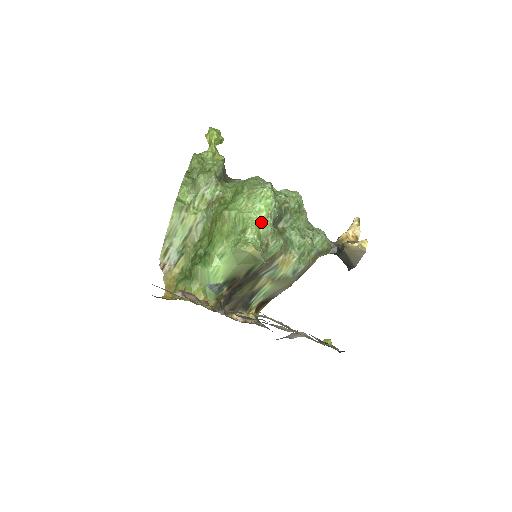
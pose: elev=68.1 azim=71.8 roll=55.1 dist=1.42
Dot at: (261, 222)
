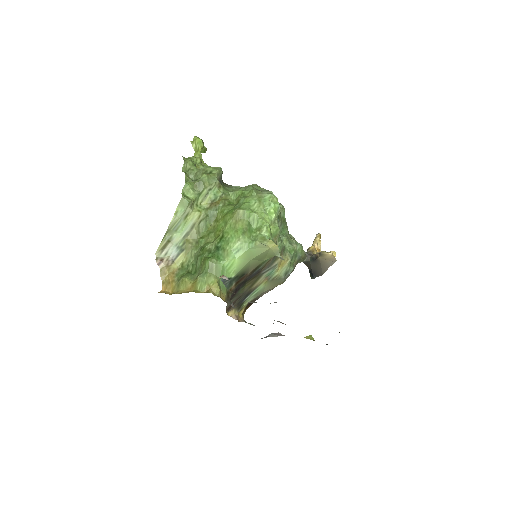
Dot at: (271, 223)
